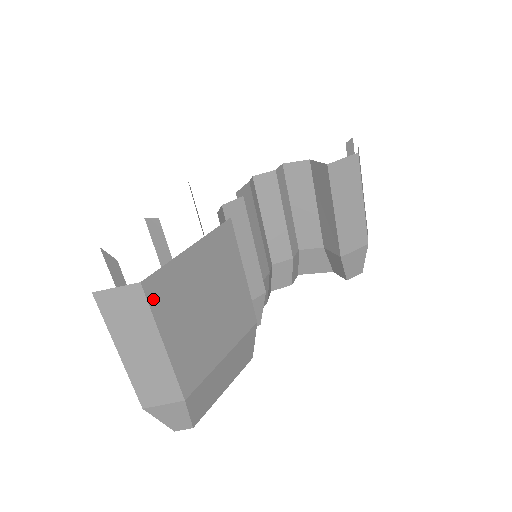
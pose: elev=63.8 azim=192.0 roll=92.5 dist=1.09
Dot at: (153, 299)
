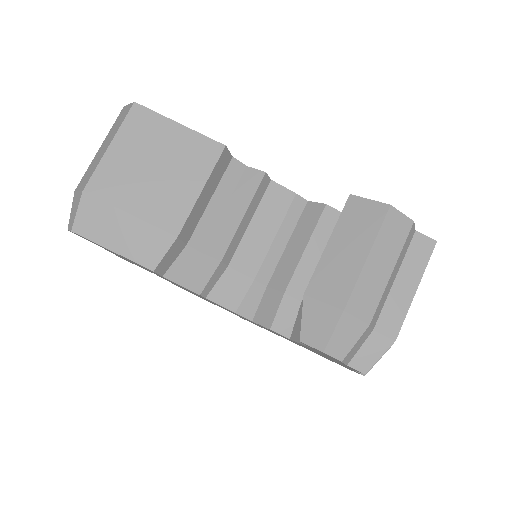
Dot at: (131, 117)
